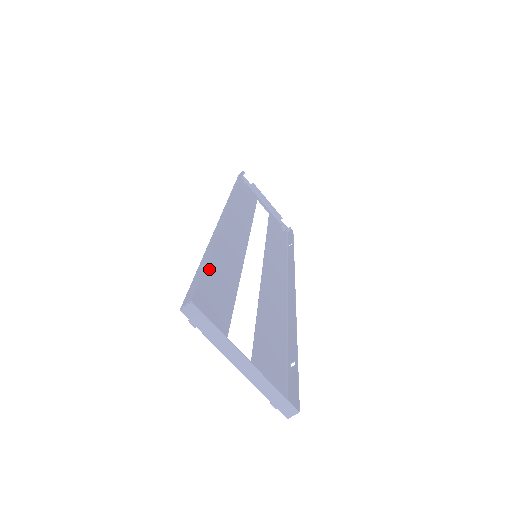
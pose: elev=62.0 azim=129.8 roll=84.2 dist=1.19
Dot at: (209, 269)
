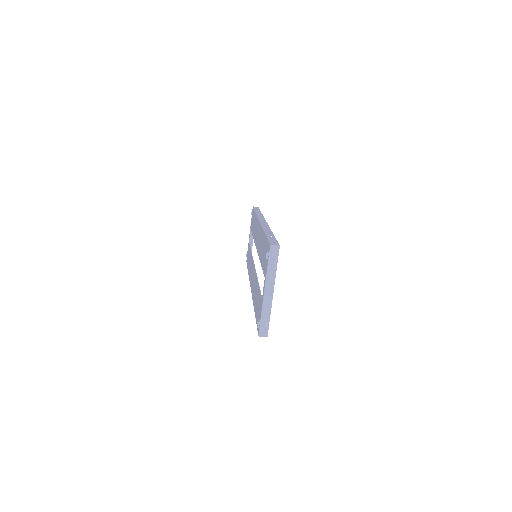
Dot at: occluded
